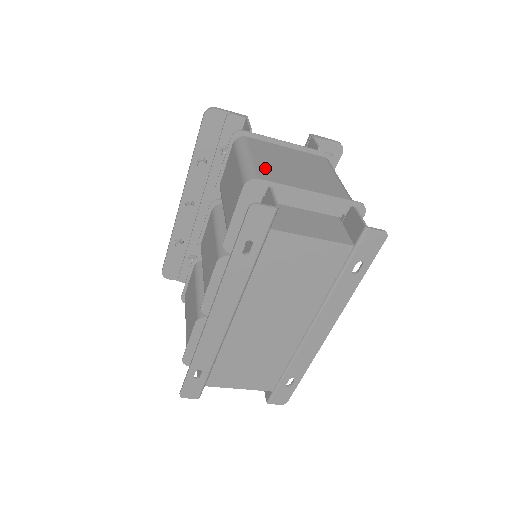
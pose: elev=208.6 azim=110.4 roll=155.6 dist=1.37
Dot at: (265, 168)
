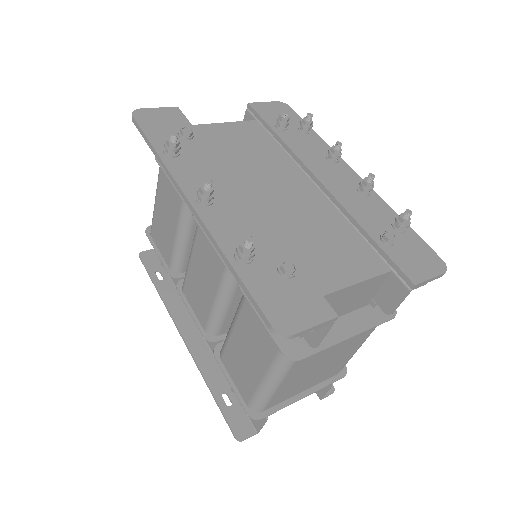
Dot at: (284, 390)
